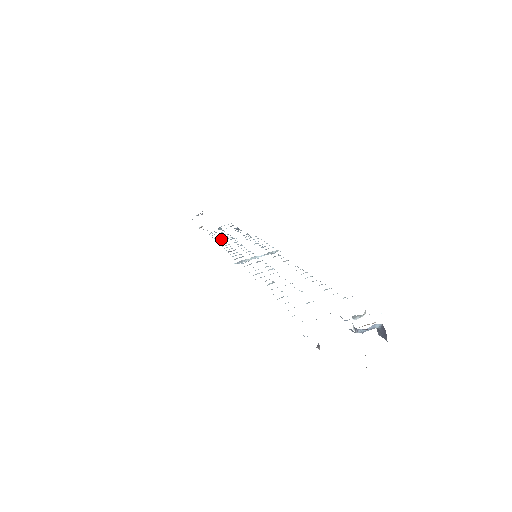
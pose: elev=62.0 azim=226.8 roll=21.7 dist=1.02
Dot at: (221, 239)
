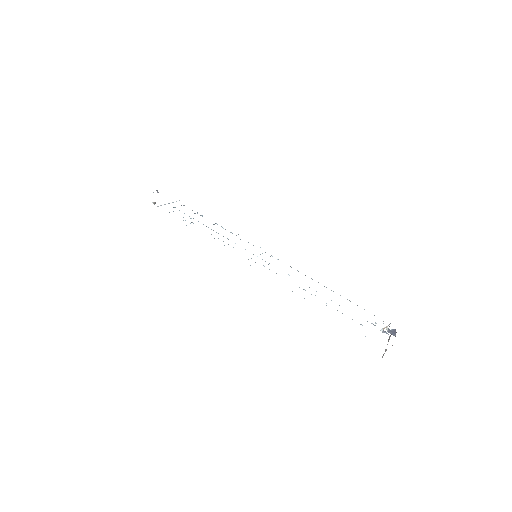
Dot at: occluded
